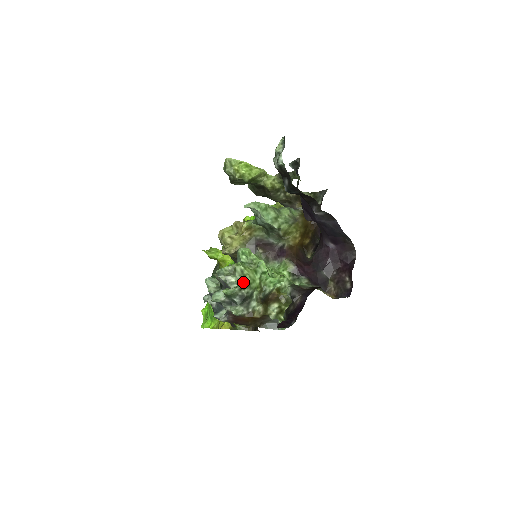
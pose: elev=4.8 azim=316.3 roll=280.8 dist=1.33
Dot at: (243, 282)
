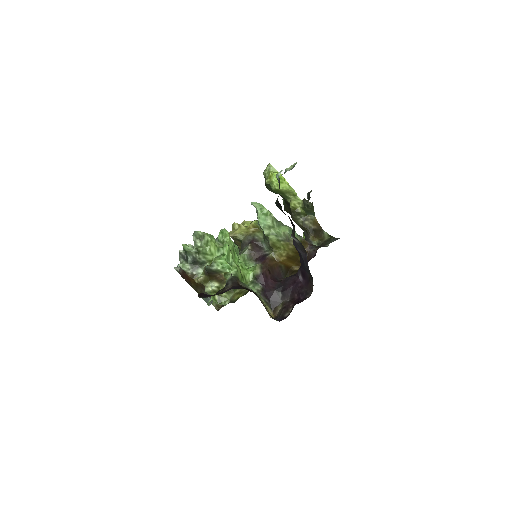
Dot at: (200, 248)
